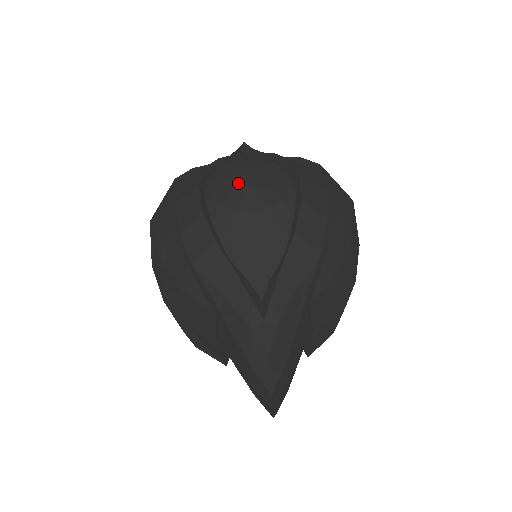
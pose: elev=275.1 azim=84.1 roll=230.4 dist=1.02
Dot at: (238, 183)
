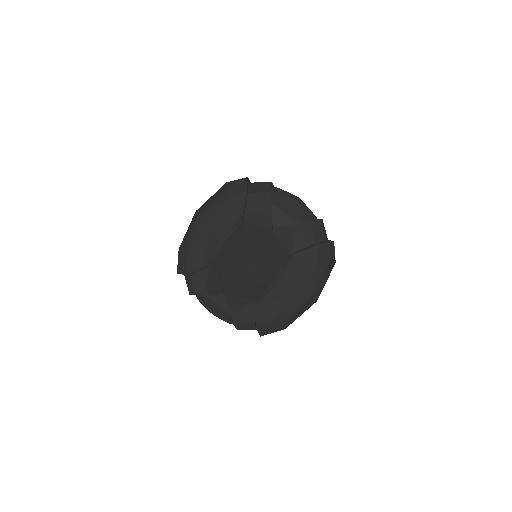
Dot at: occluded
